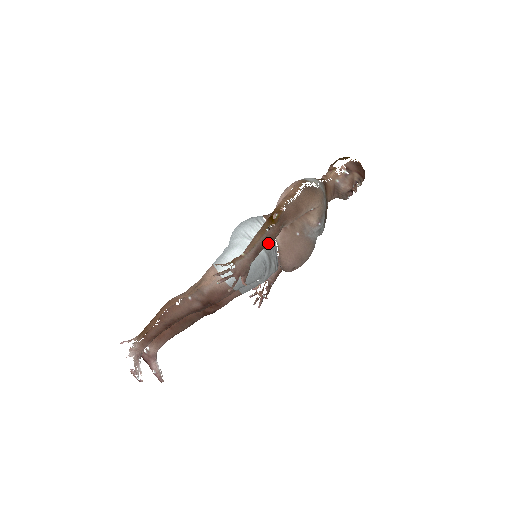
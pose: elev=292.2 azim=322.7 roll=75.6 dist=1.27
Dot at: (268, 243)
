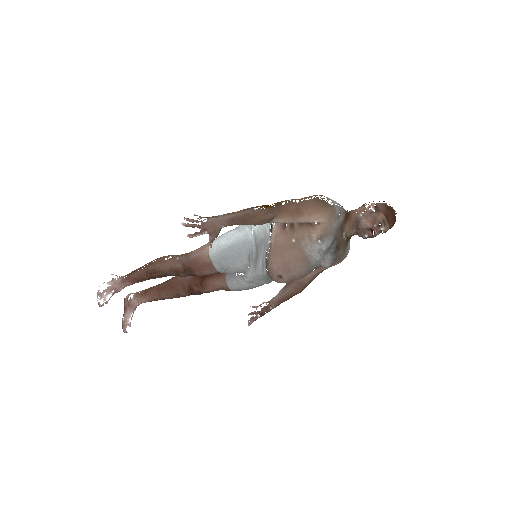
Dot at: (249, 220)
